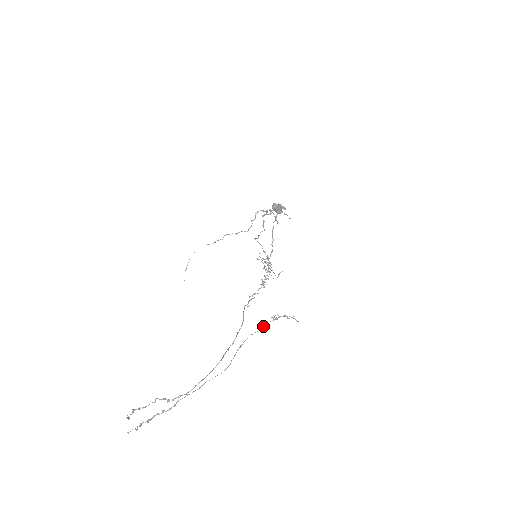
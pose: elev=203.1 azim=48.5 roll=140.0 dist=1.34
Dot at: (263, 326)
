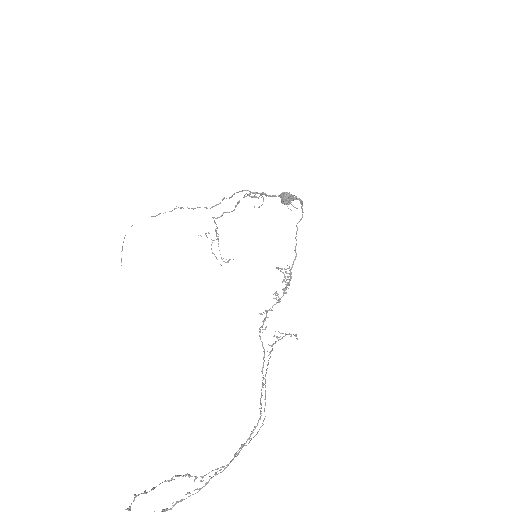
Dot at: (272, 350)
